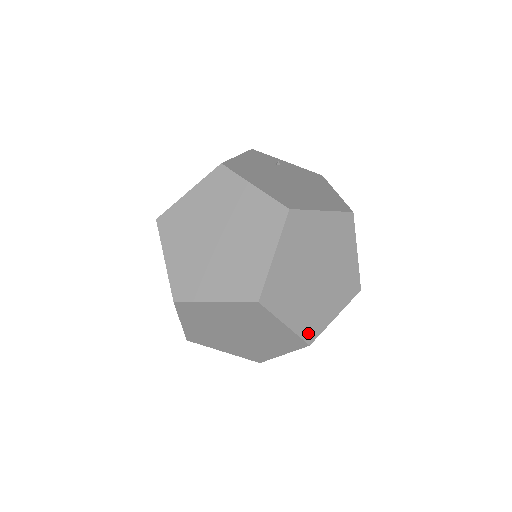
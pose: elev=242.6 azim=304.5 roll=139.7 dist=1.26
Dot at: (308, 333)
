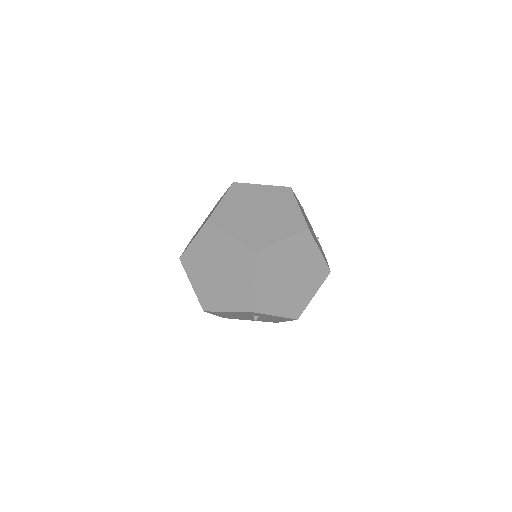
Dot at: occluded
